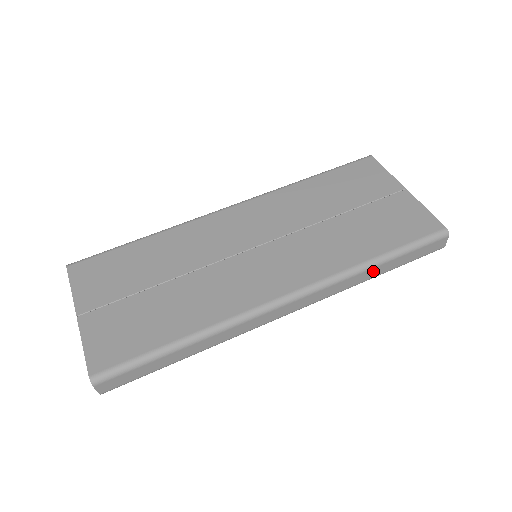
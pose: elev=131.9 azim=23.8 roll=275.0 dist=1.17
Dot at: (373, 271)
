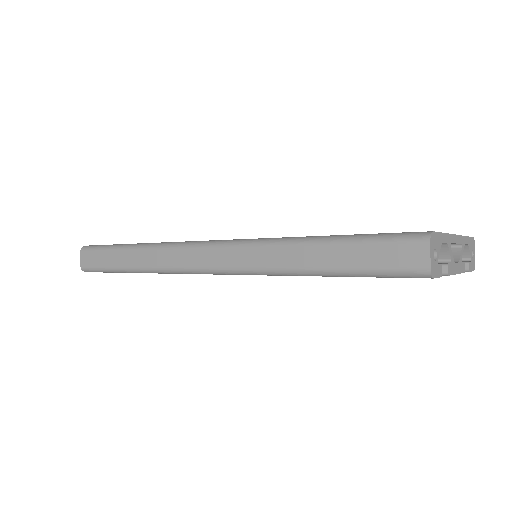
Dot at: (303, 253)
